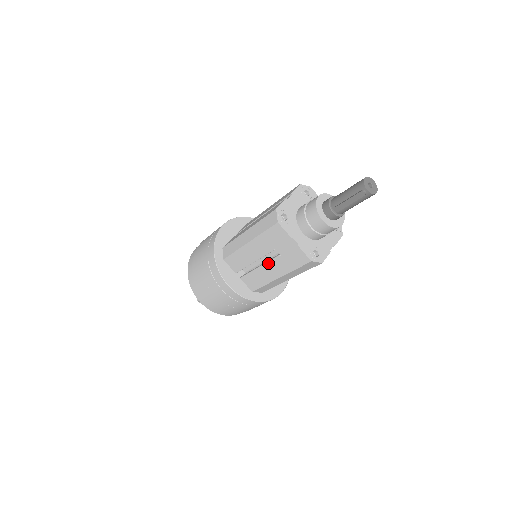
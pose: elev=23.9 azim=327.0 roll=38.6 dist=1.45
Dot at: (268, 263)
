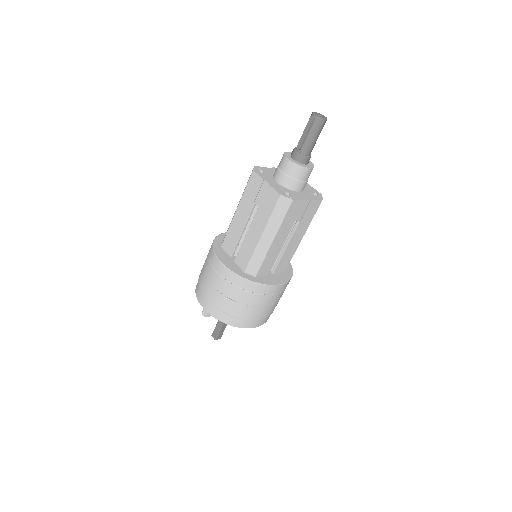
Dot at: (252, 223)
